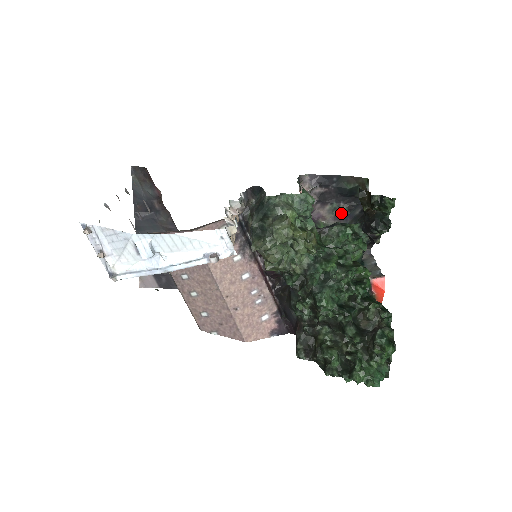
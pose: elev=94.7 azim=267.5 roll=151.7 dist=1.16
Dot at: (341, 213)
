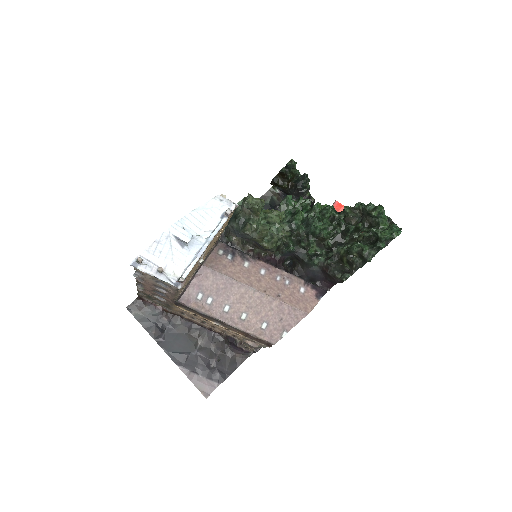
Dot at: occluded
